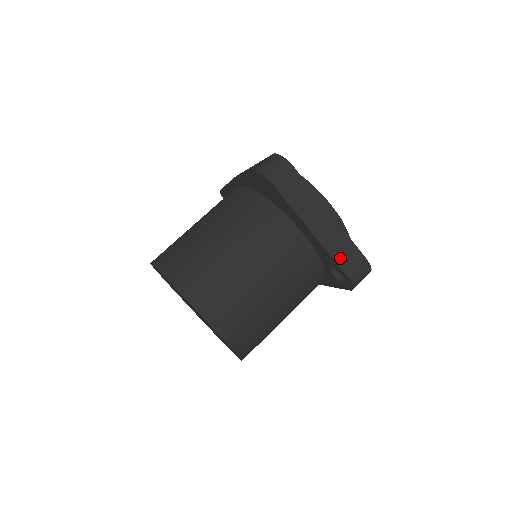
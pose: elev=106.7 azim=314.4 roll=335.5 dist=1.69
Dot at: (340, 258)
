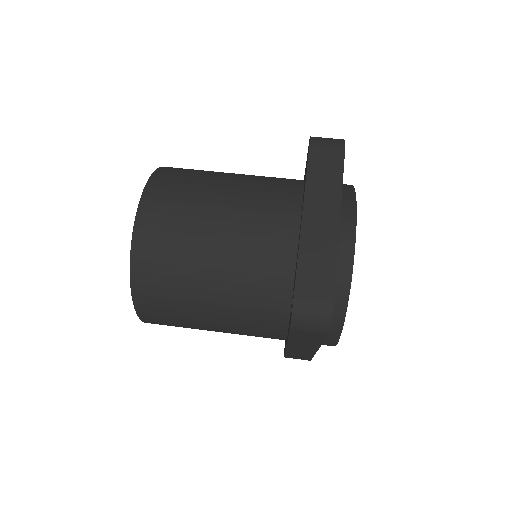
Dot at: (306, 268)
